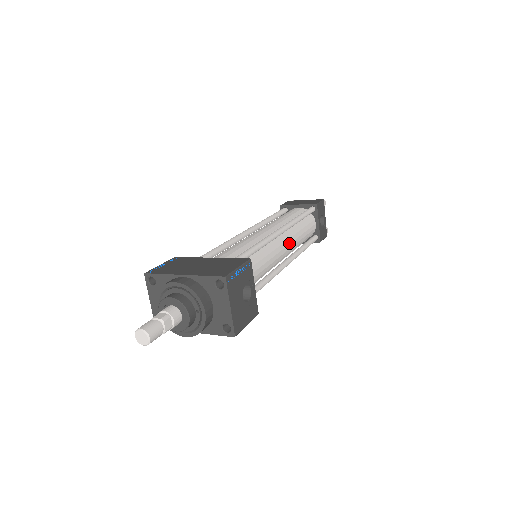
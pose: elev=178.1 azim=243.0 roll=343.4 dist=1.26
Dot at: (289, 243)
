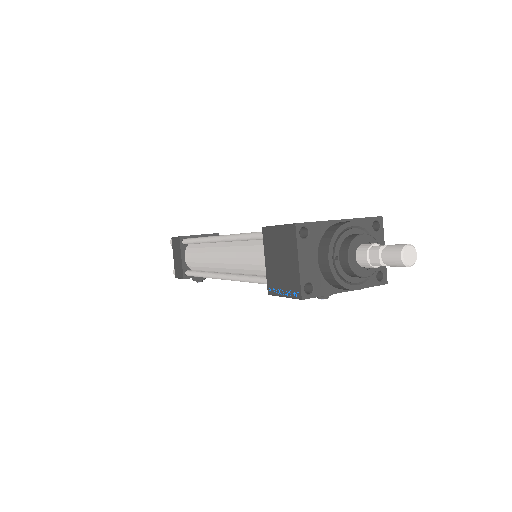
Dot at: occluded
